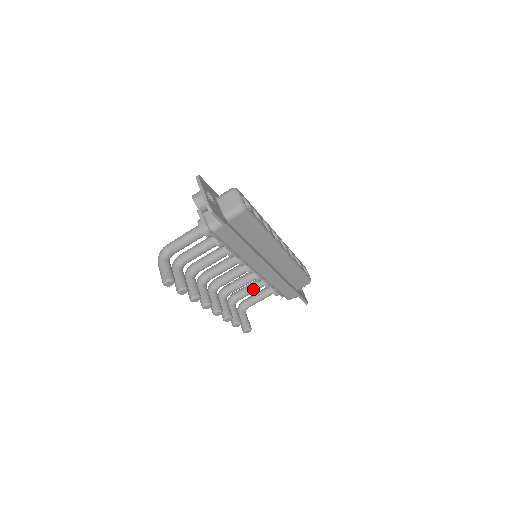
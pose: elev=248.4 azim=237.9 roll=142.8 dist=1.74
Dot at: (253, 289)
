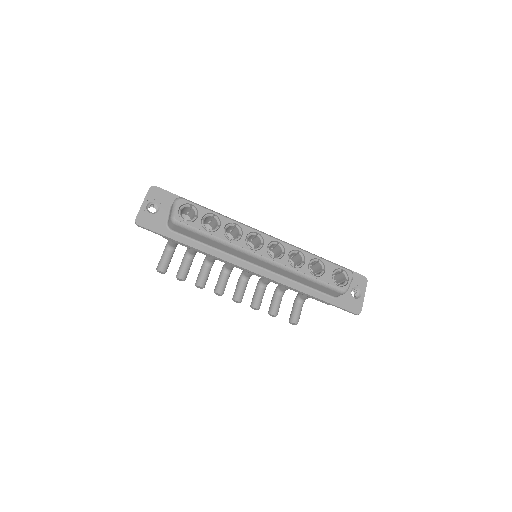
Dot at: occluded
